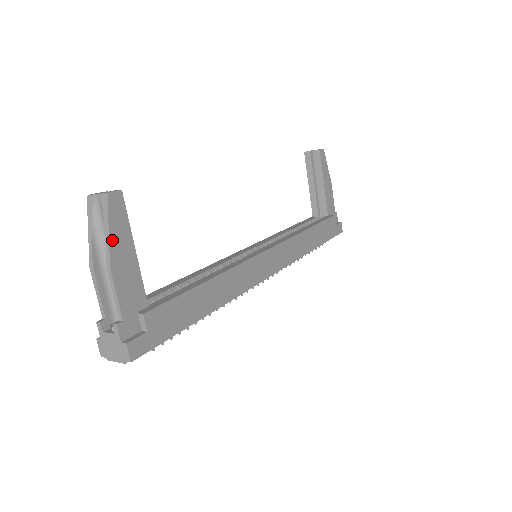
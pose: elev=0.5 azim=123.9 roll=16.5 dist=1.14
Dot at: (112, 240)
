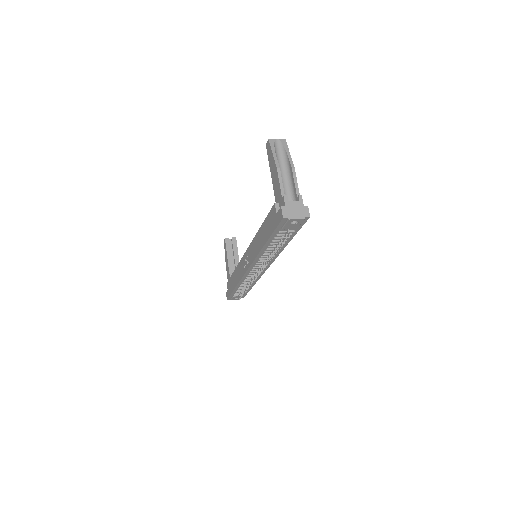
Dot at: (290, 158)
